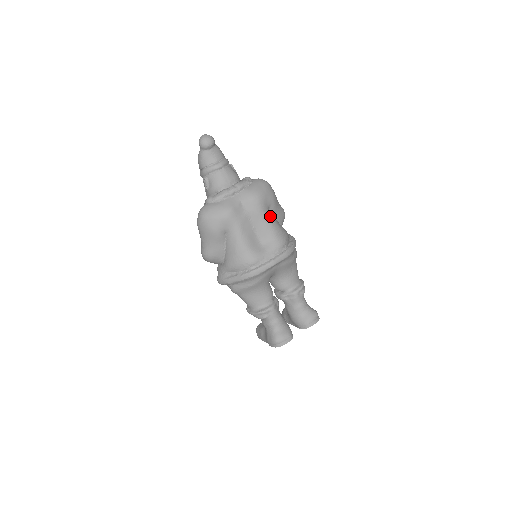
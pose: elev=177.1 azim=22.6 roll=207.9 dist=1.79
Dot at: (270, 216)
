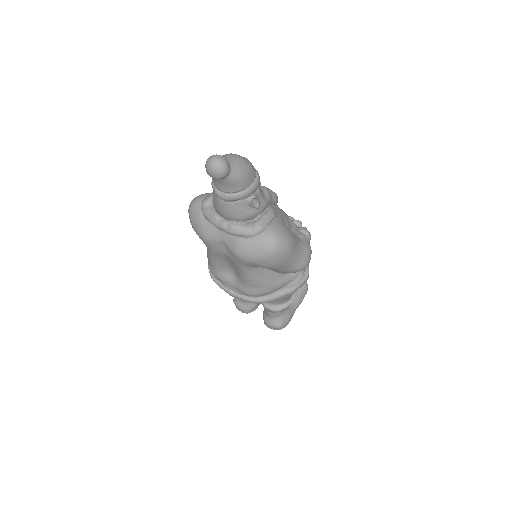
Dot at: (253, 272)
